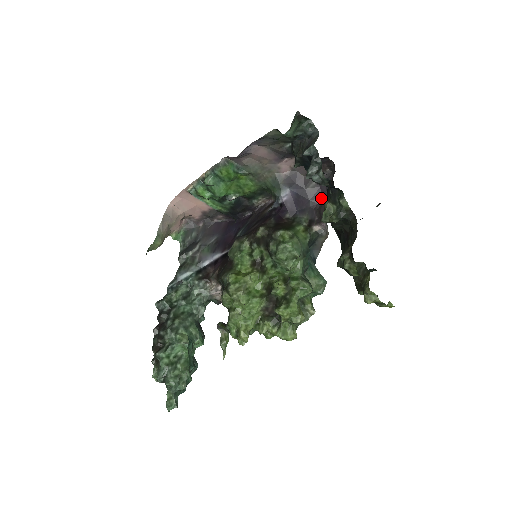
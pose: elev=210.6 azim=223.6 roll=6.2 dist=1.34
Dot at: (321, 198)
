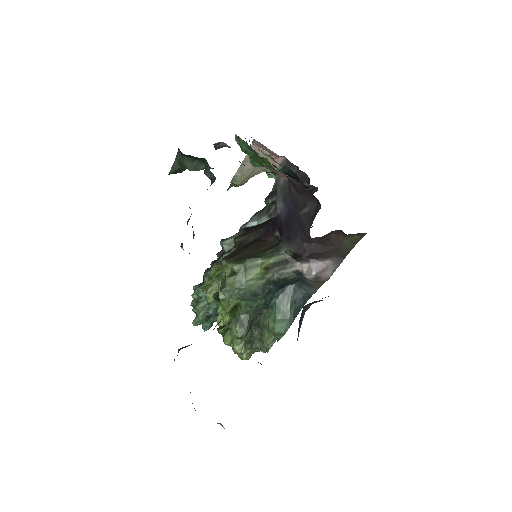
Dot at: (308, 234)
